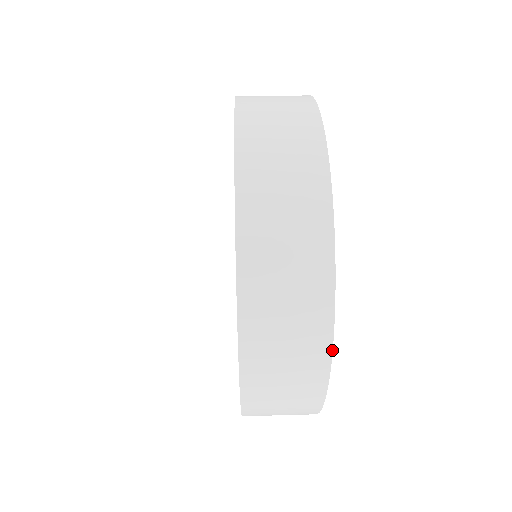
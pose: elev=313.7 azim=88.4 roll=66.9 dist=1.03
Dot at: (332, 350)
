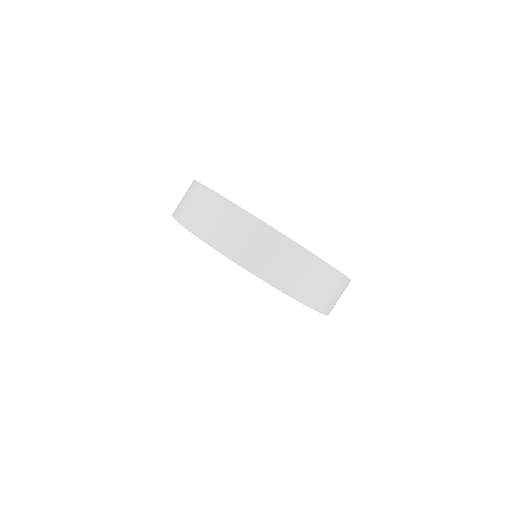
Dot at: (350, 280)
